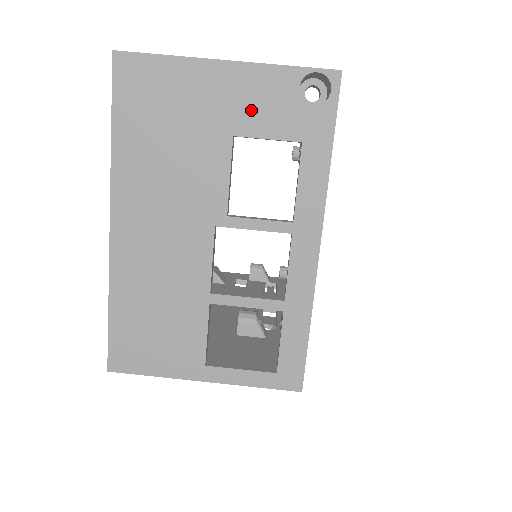
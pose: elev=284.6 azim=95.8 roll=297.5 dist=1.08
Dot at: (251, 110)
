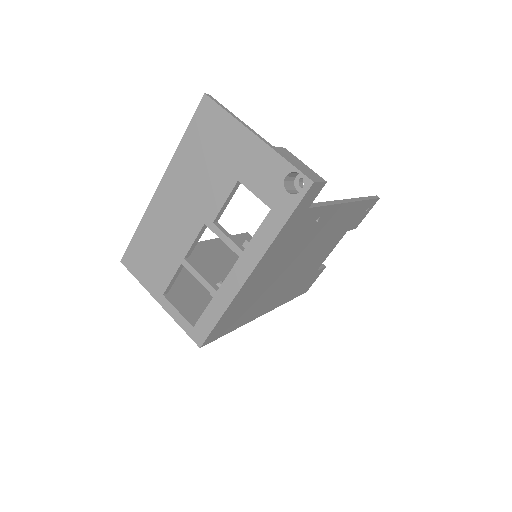
Dot at: (254, 172)
